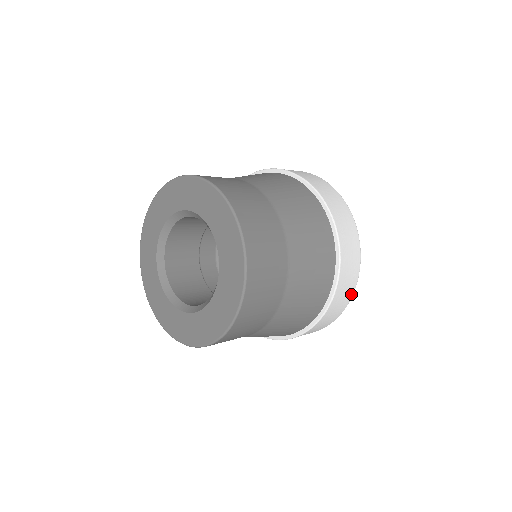
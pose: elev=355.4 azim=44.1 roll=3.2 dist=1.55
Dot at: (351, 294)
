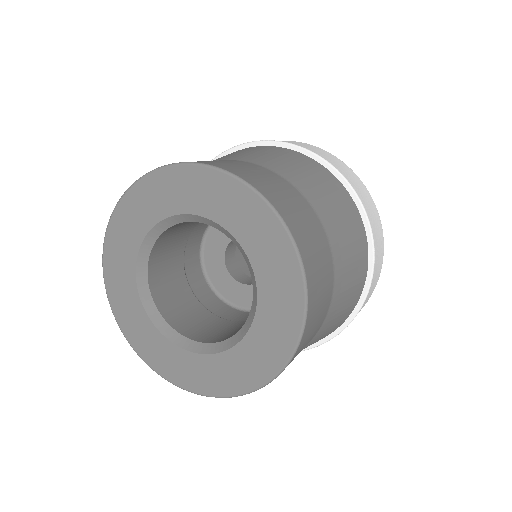
Dot at: (381, 263)
